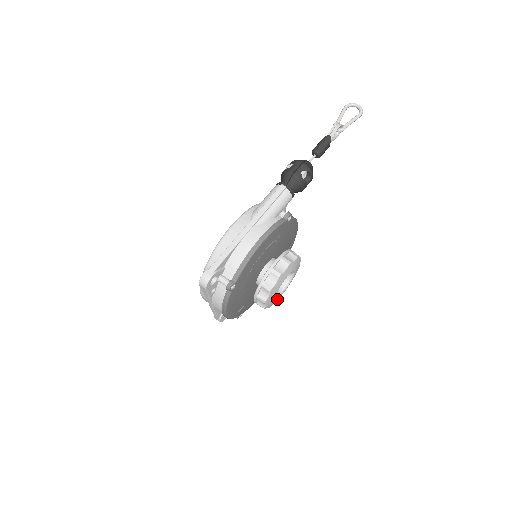
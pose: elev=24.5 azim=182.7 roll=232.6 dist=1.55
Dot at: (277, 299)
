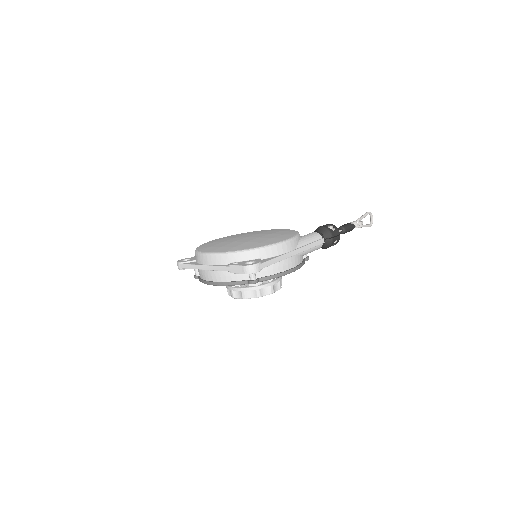
Dot at: occluded
